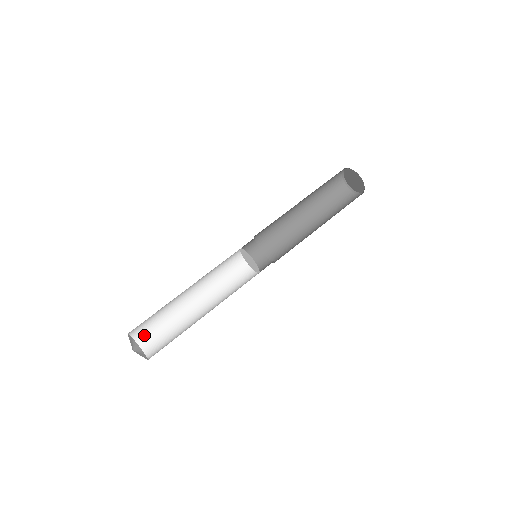
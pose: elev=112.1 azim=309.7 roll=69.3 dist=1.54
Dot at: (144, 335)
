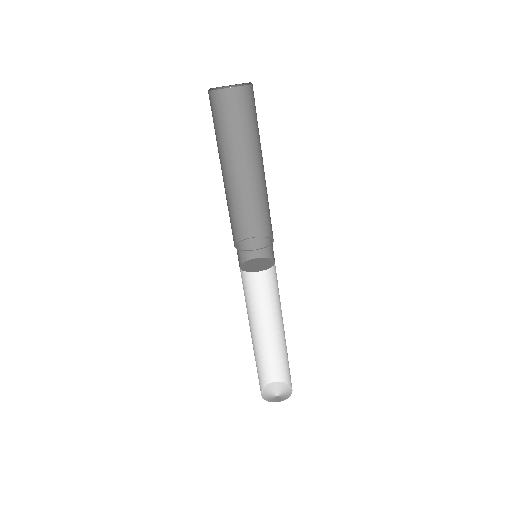
Dot at: occluded
